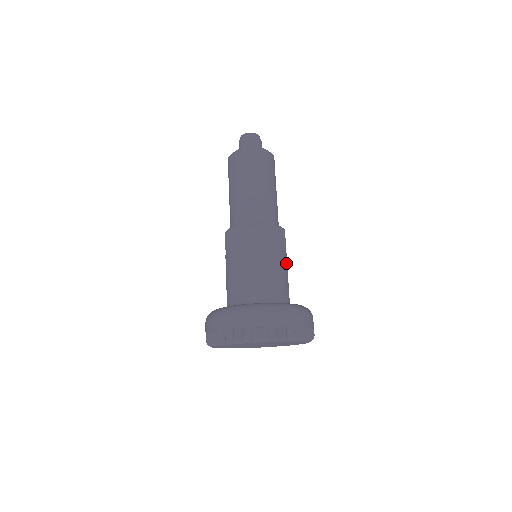
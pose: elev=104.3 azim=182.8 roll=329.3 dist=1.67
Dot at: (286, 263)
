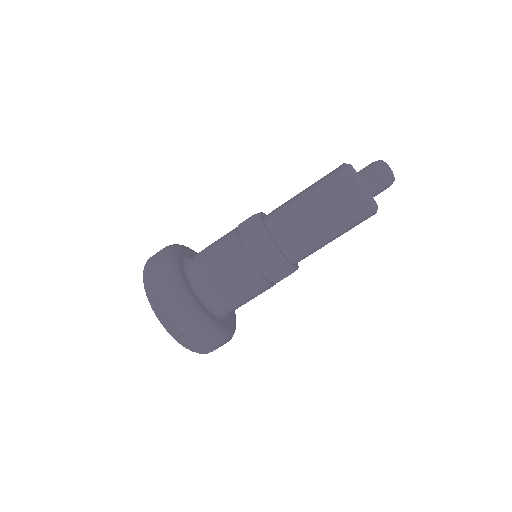
Dot at: occluded
